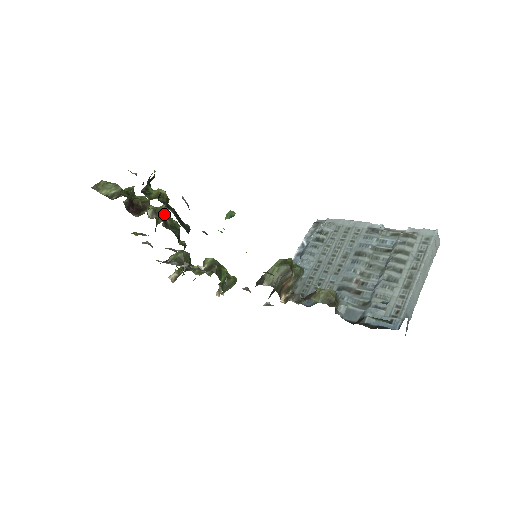
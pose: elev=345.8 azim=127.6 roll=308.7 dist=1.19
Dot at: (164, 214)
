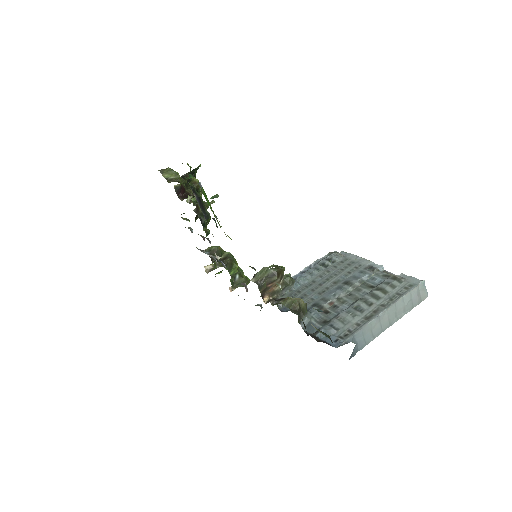
Dot at: (195, 200)
